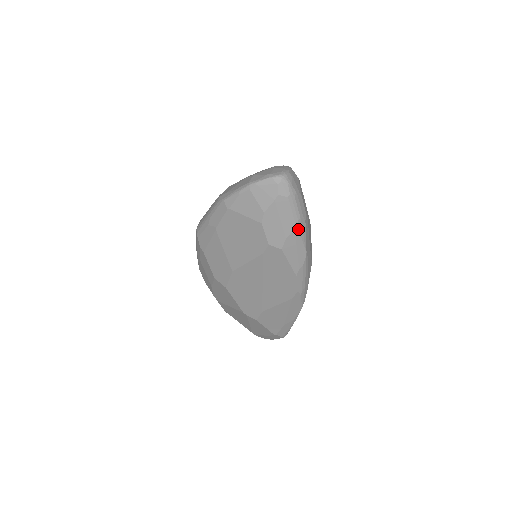
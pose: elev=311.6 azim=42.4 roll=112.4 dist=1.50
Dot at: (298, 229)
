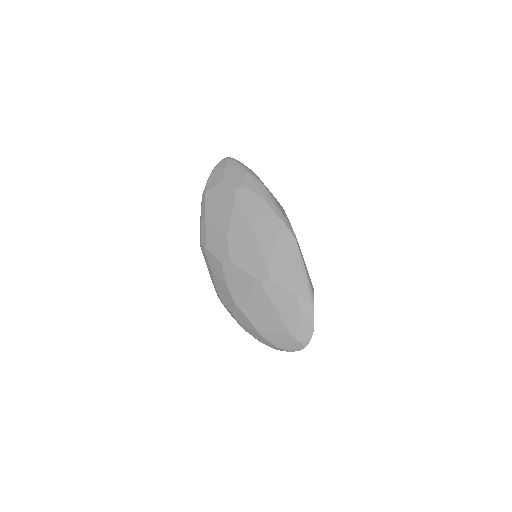
Dot at: (249, 173)
